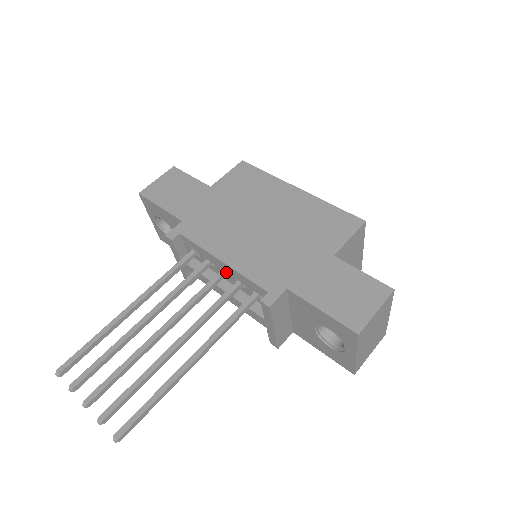
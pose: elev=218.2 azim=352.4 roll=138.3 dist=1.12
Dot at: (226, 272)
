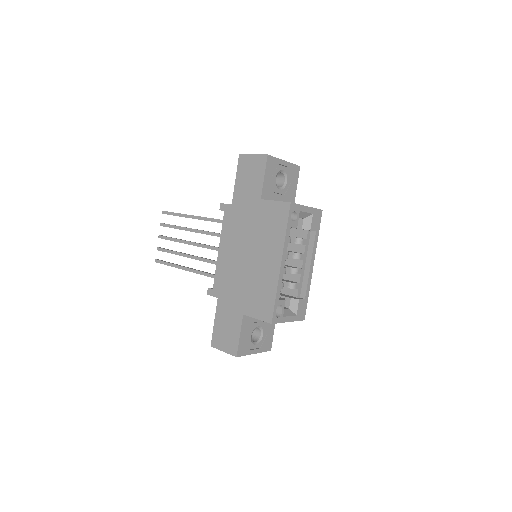
Dot at: occluded
